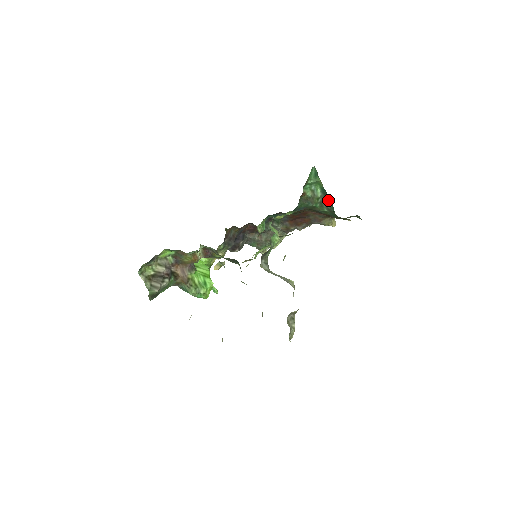
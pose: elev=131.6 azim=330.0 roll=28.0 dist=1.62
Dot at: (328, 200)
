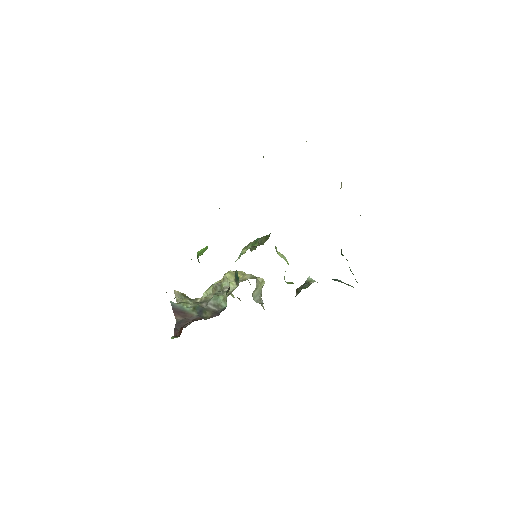
Dot at: (347, 260)
